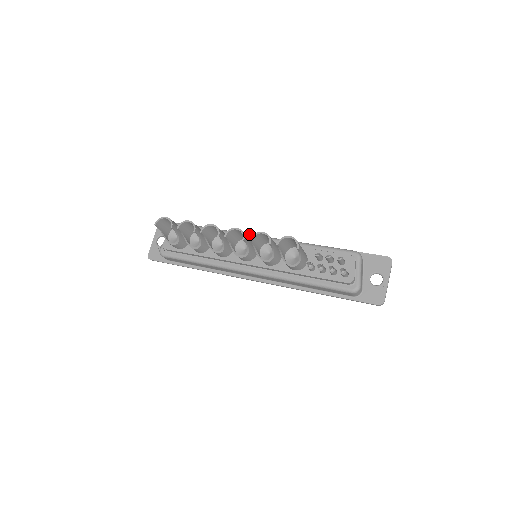
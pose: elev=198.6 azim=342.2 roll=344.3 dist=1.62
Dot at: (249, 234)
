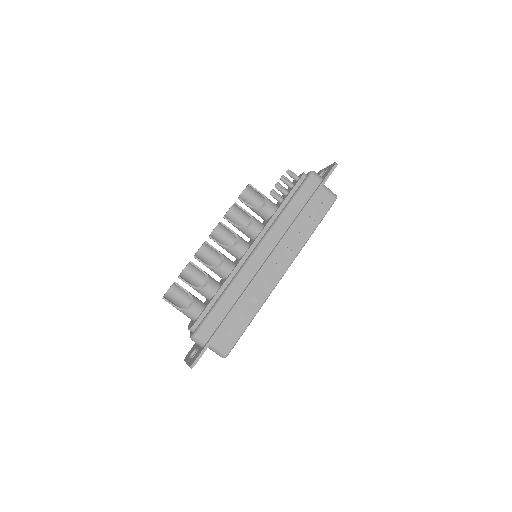
Dot at: occluded
